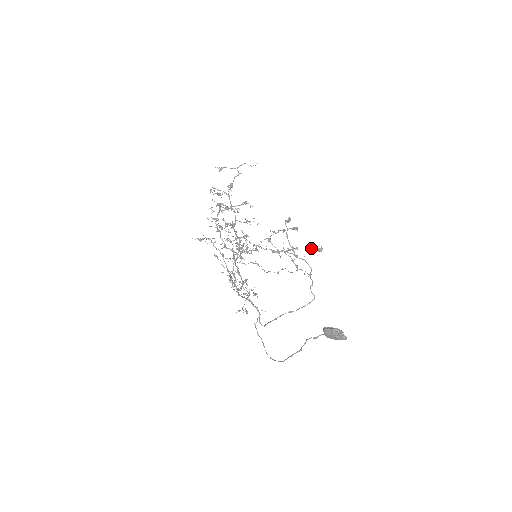
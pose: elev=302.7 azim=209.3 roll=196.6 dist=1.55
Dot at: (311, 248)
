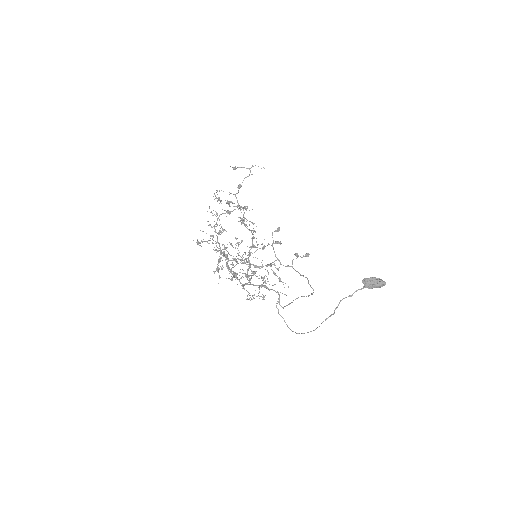
Dot at: (298, 255)
